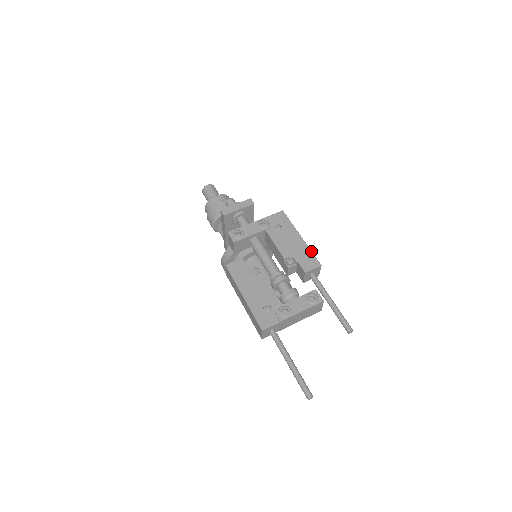
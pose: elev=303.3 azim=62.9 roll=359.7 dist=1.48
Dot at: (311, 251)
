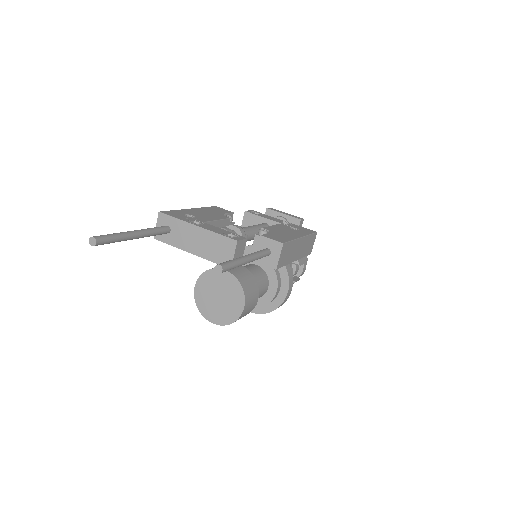
Dot at: (292, 239)
